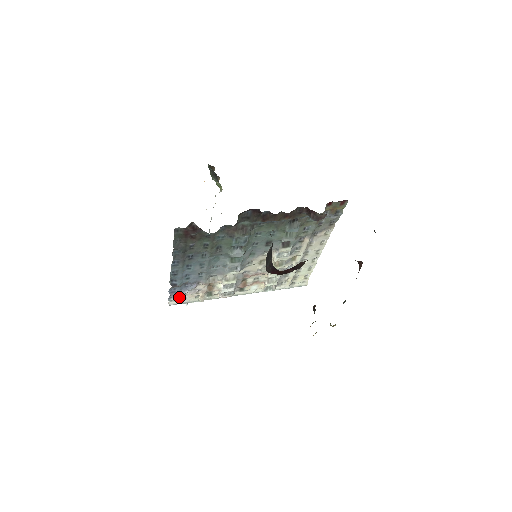
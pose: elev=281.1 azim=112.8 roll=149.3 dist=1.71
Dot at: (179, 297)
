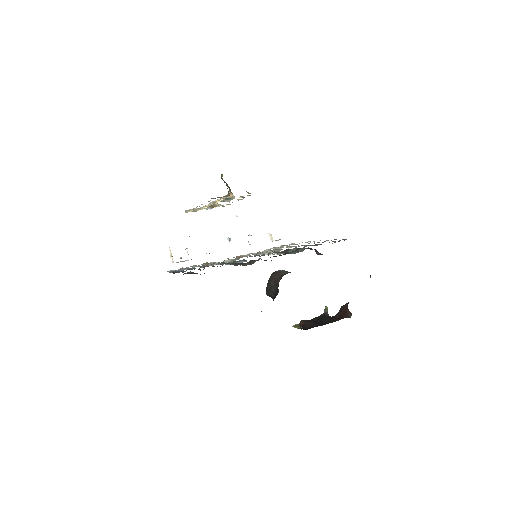
Dot at: occluded
